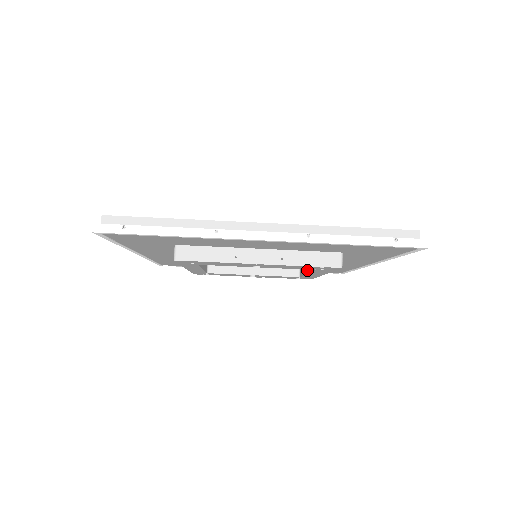
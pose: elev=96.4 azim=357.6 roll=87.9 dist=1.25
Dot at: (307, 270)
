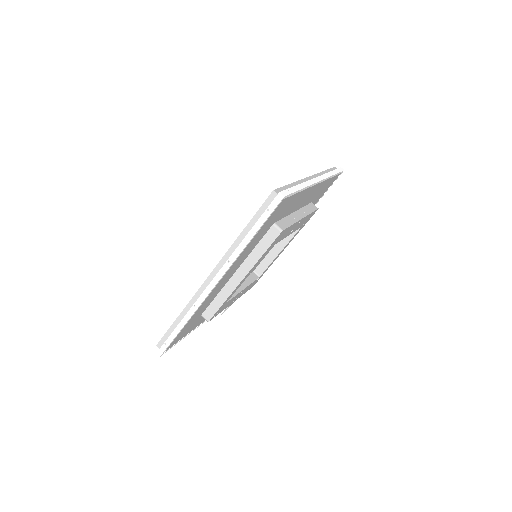
Dot at: (279, 250)
